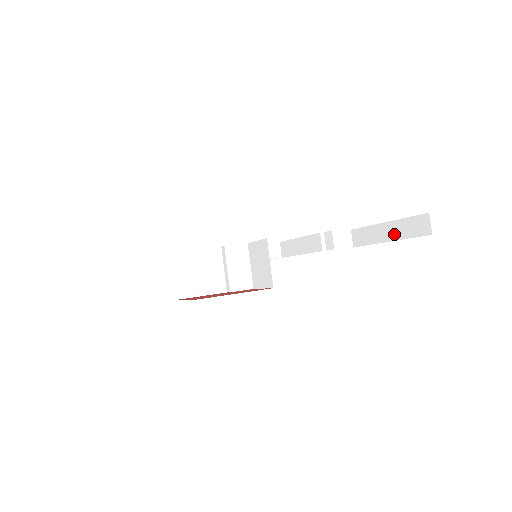
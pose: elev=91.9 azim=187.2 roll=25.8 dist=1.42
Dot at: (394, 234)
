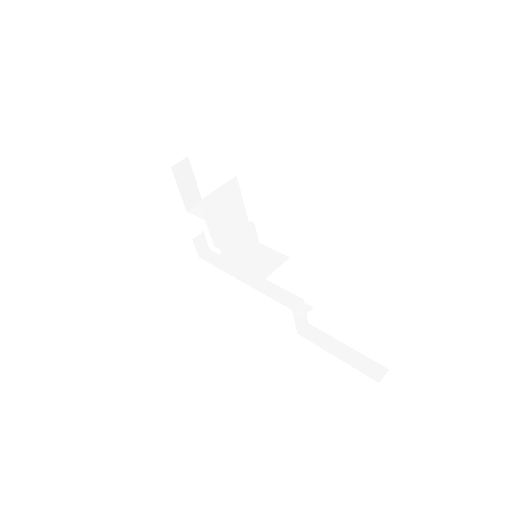
Dot at: (346, 357)
